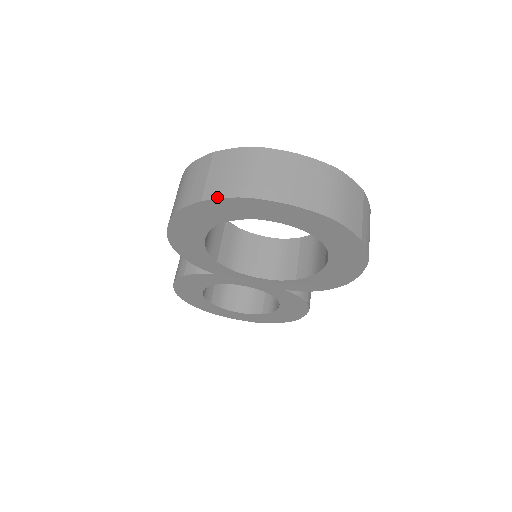
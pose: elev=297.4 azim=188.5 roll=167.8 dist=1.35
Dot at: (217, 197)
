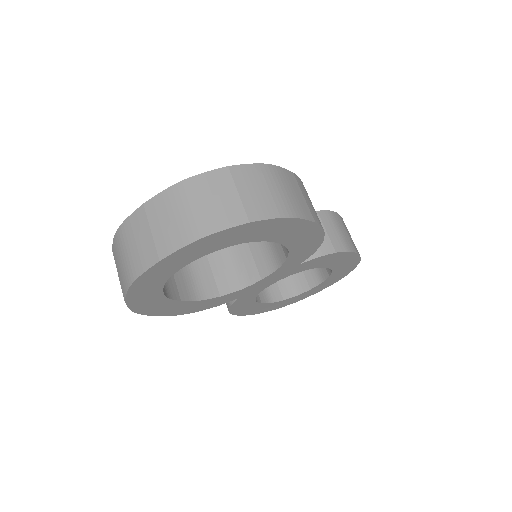
Dot at: (125, 294)
